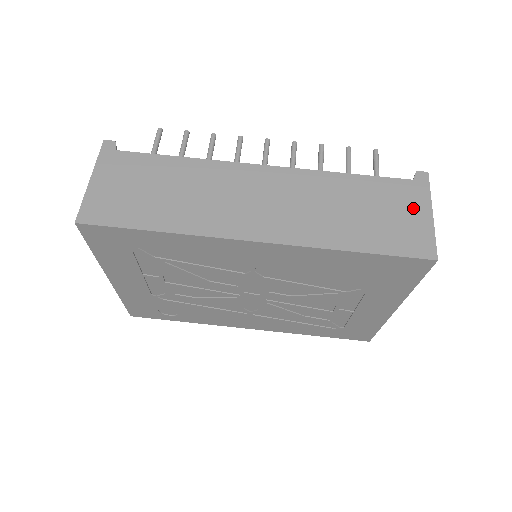
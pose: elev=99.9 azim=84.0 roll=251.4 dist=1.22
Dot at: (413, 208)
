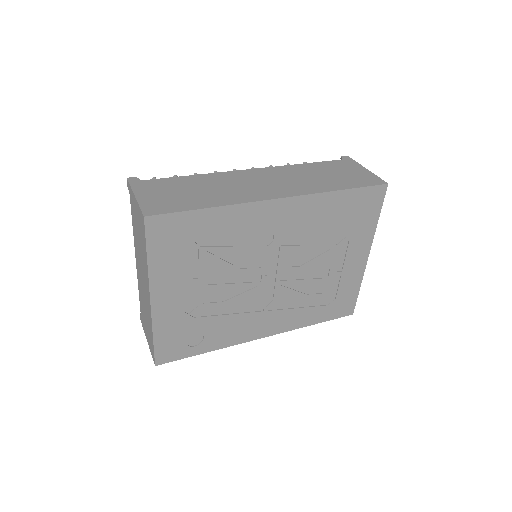
Dot at: (354, 169)
